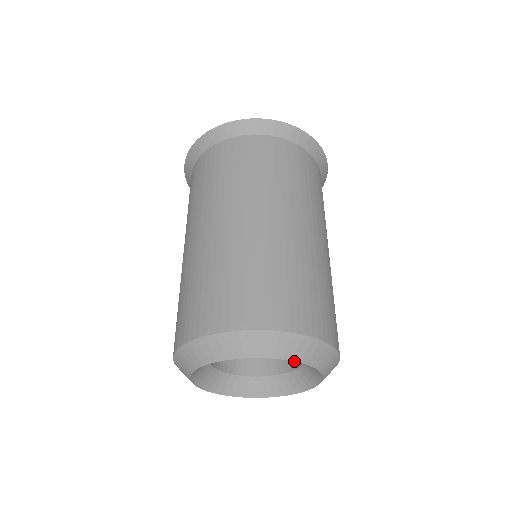
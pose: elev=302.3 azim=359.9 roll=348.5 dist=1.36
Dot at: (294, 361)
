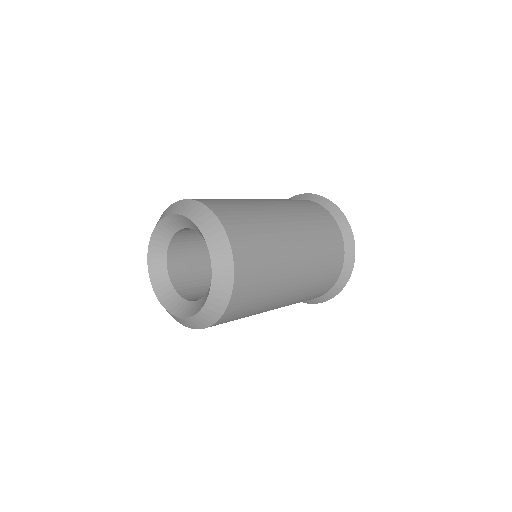
Dot at: (178, 214)
